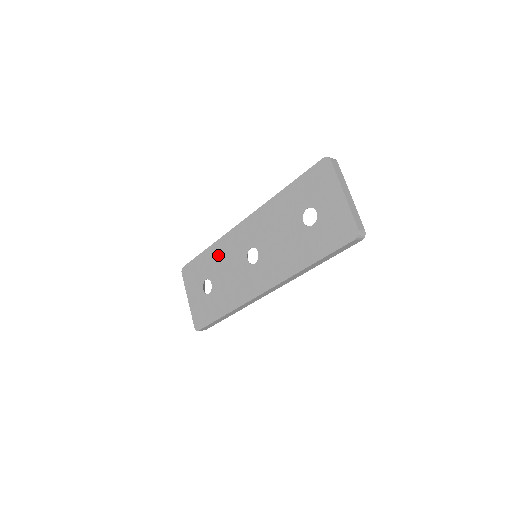
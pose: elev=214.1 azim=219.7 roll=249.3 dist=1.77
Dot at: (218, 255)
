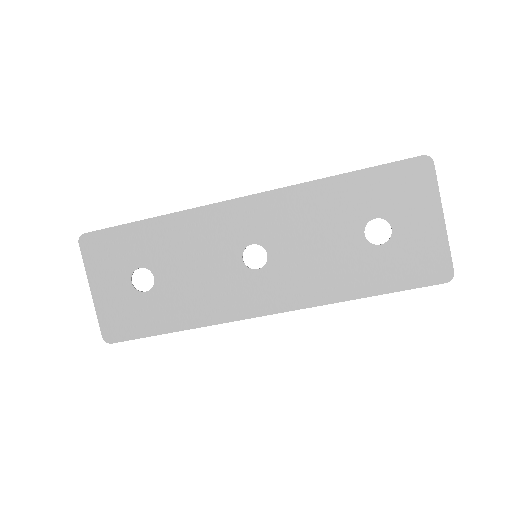
Dot at: (177, 236)
